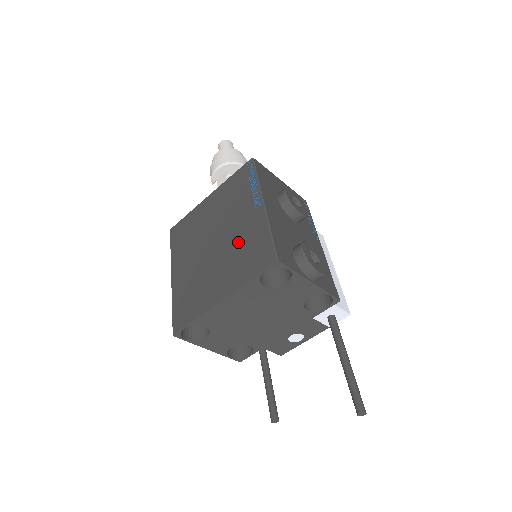
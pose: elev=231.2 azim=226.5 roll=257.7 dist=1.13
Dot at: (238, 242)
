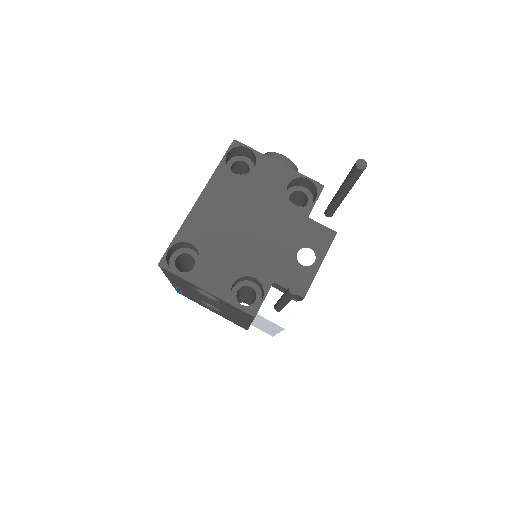
Dot at: occluded
